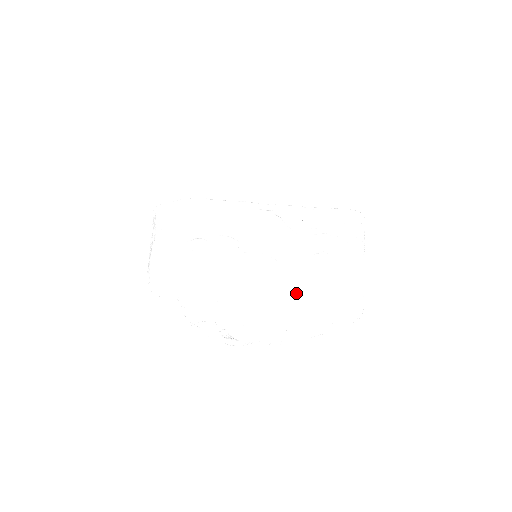
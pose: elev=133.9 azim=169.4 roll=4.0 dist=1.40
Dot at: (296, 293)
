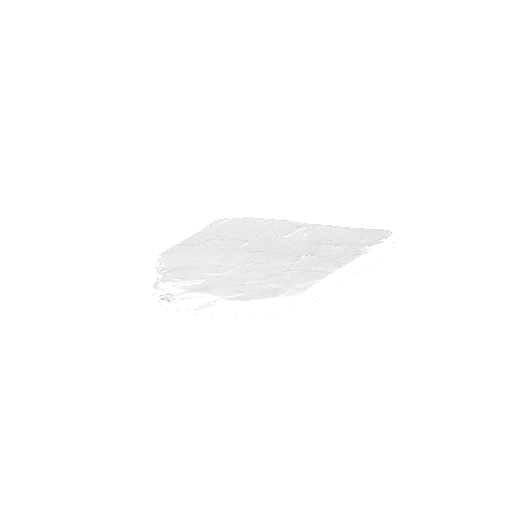
Dot at: (250, 278)
